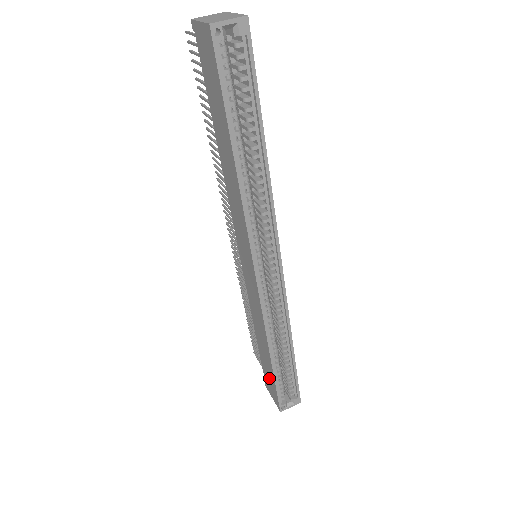
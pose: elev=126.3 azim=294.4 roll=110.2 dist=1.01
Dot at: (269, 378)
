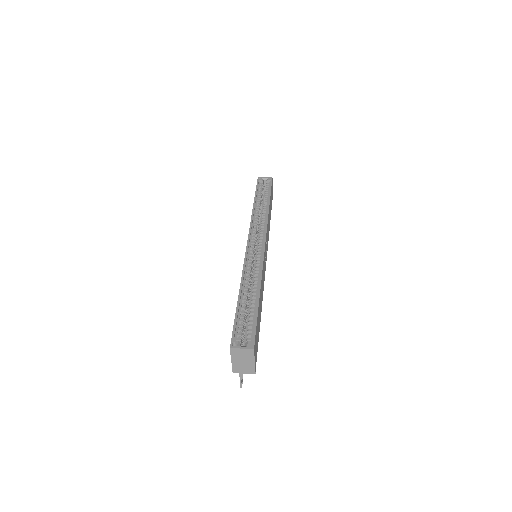
Dot at: occluded
